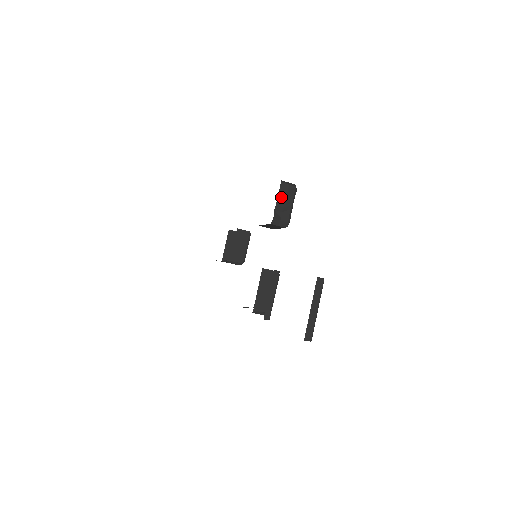
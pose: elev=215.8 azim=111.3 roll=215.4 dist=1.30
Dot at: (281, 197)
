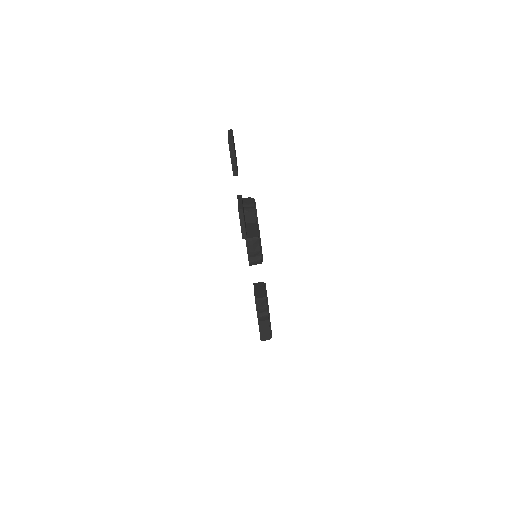
Dot at: (245, 202)
